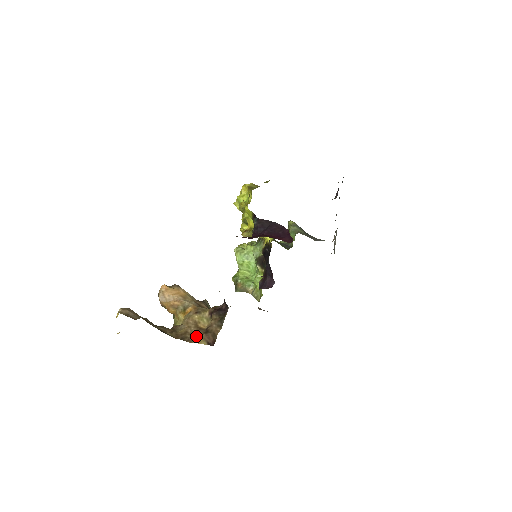
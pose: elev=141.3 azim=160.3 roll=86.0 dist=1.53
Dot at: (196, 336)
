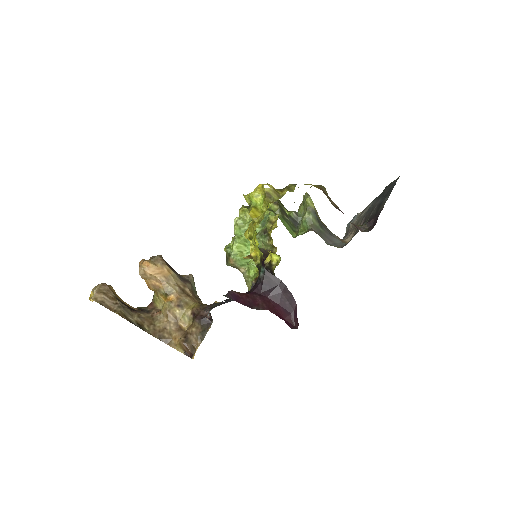
Dot at: (174, 339)
